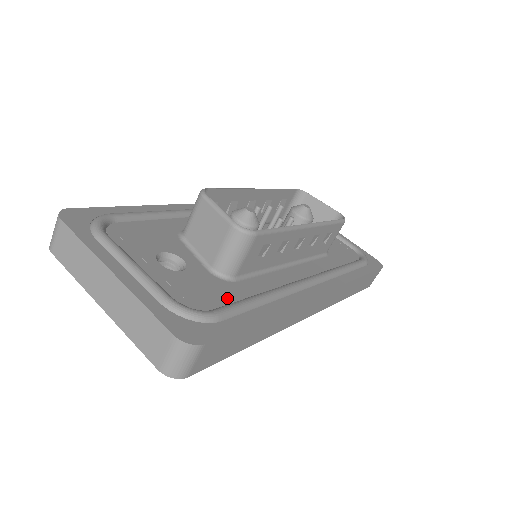
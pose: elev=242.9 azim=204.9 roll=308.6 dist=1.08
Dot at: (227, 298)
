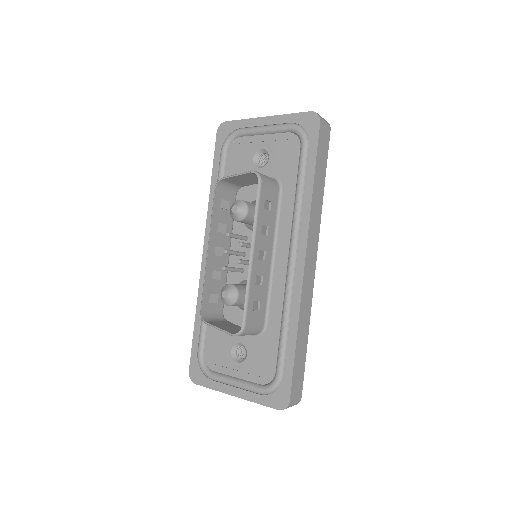
Dot at: (274, 350)
